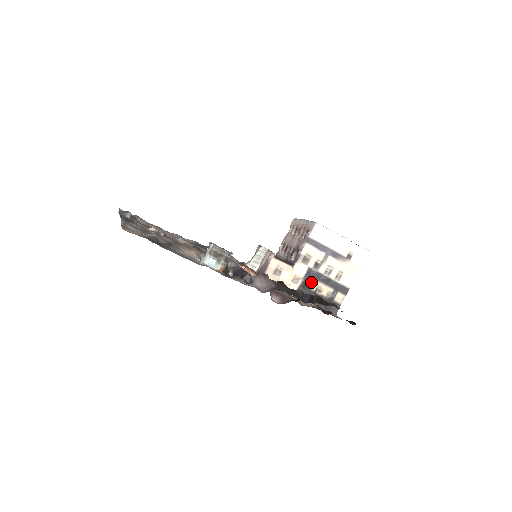
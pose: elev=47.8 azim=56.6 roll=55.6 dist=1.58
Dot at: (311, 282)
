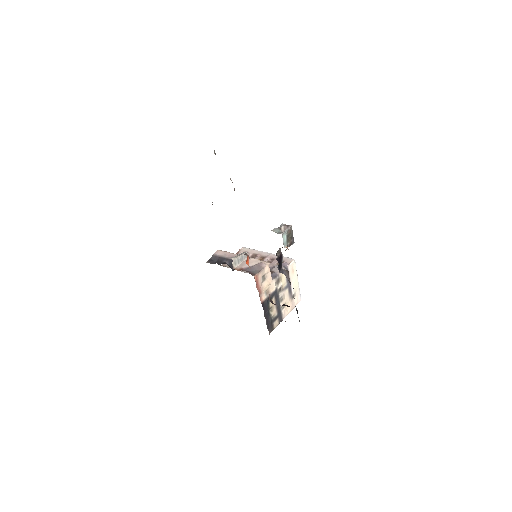
Dot at: (272, 300)
